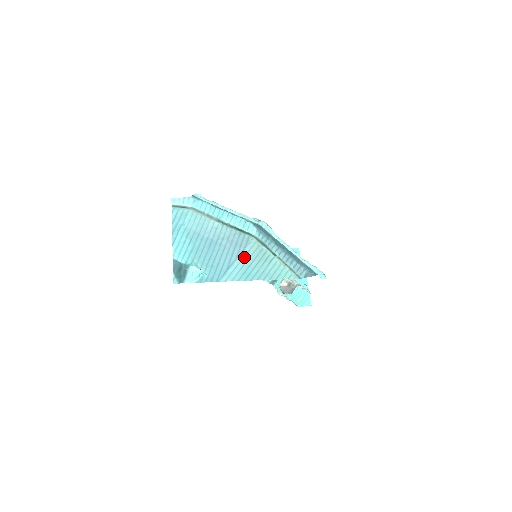
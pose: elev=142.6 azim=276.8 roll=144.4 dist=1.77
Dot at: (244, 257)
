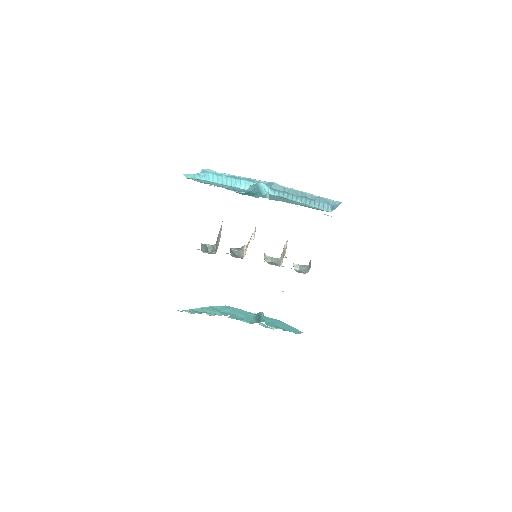
Dot at: (281, 199)
